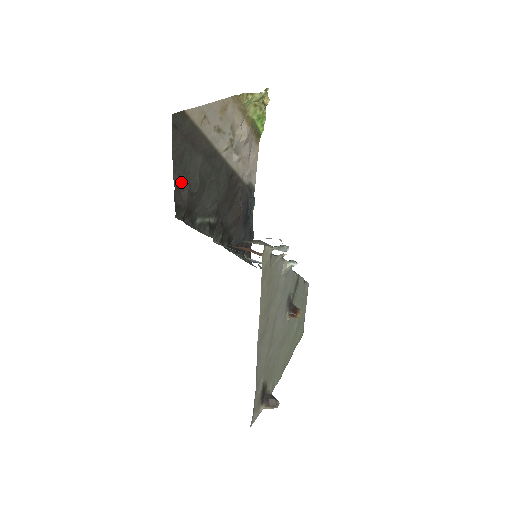
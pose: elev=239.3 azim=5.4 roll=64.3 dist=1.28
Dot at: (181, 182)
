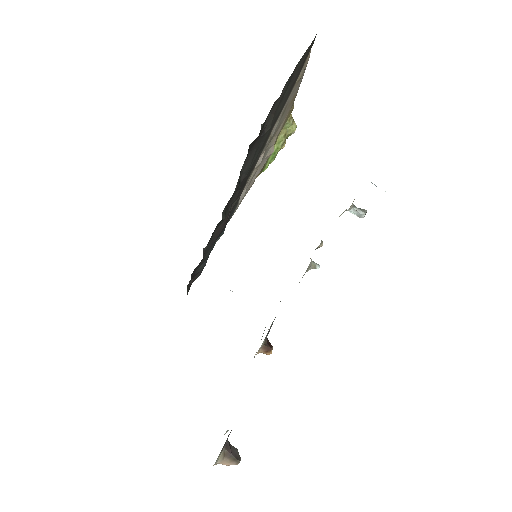
Dot at: (277, 102)
